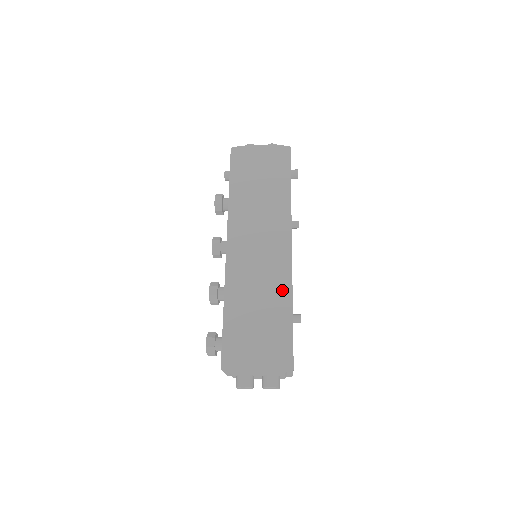
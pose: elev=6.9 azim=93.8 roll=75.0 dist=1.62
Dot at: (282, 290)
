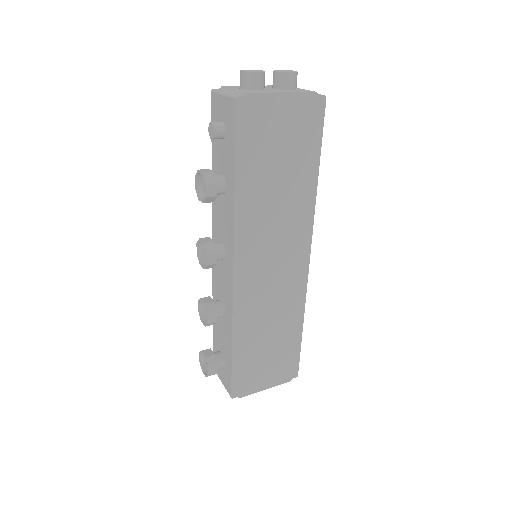
Dot at: (295, 309)
